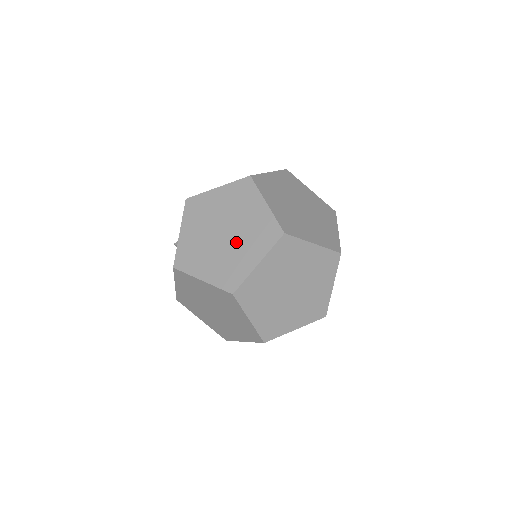
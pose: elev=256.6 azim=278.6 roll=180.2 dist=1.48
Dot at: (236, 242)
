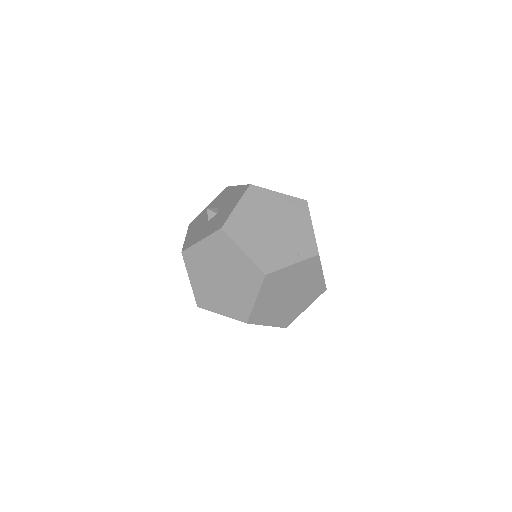
Dot at: (222, 291)
